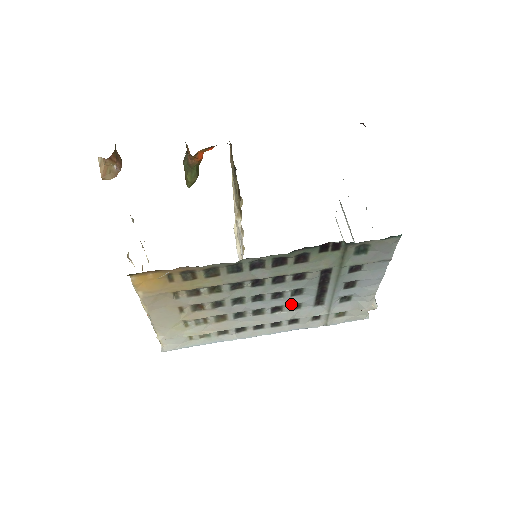
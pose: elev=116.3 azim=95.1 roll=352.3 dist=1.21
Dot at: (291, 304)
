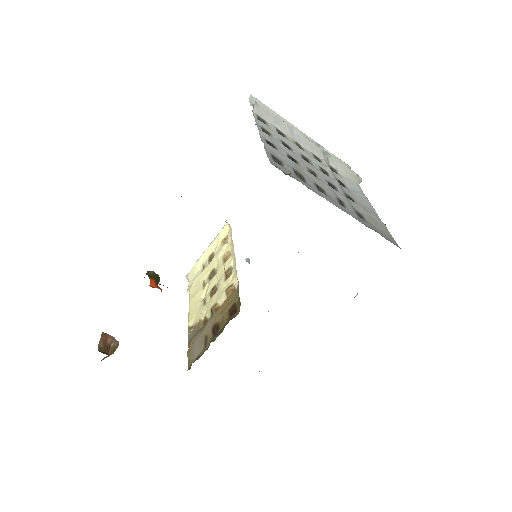
Dot at: occluded
